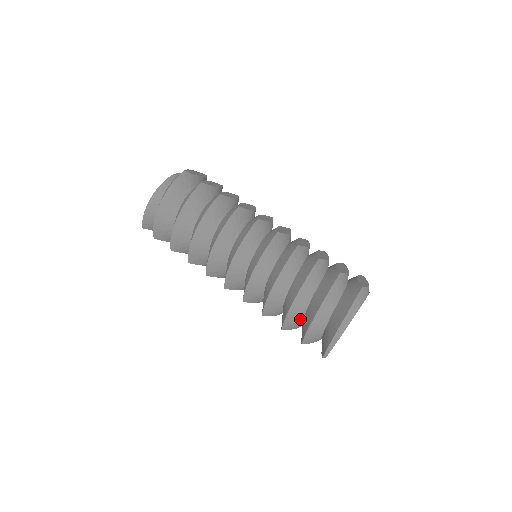
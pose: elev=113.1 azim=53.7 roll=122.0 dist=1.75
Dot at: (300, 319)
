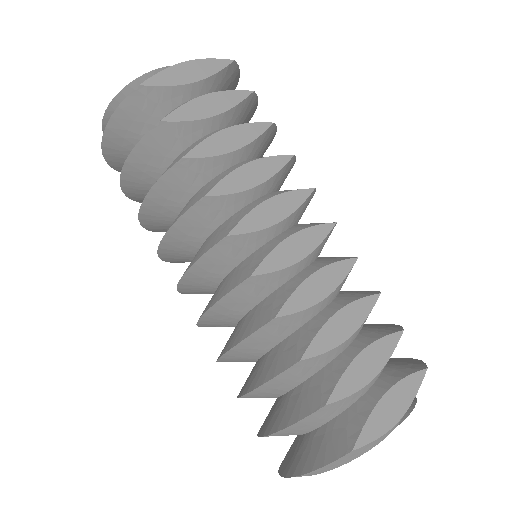
Dot at: occluded
